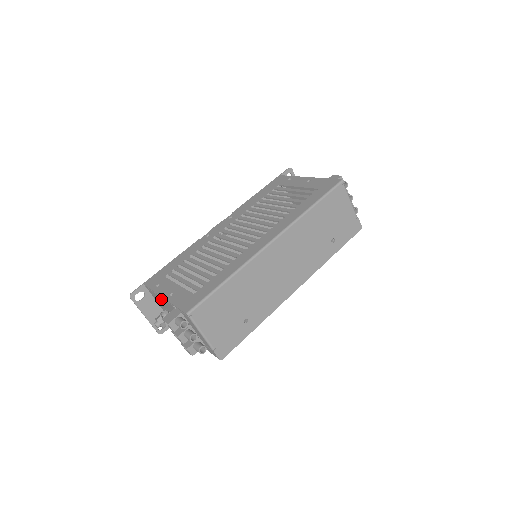
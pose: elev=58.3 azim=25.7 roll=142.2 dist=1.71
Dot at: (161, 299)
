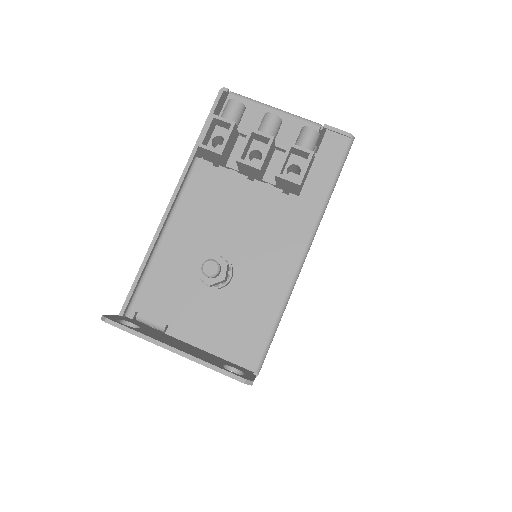
Dot at: (173, 235)
